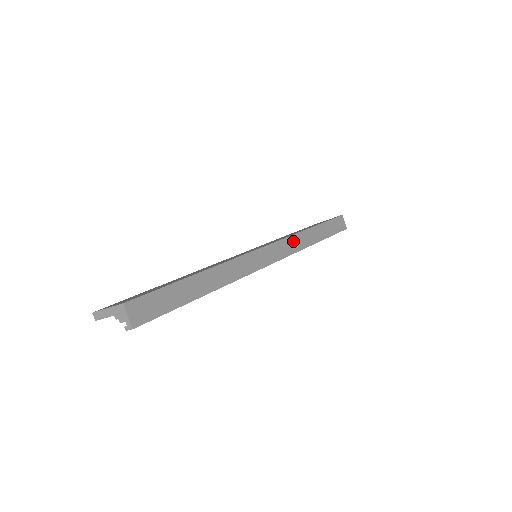
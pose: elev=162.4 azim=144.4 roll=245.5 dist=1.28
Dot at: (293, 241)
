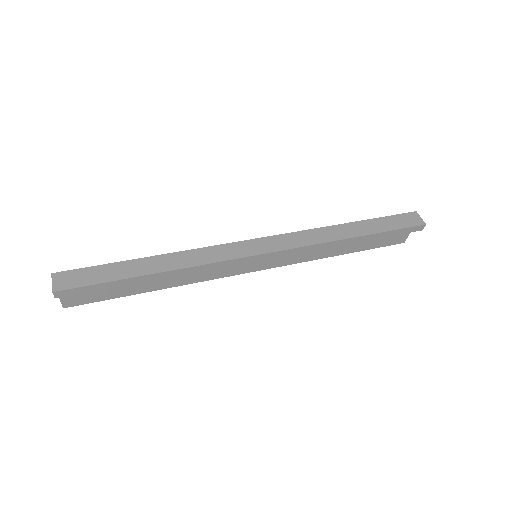
Dot at: (305, 235)
